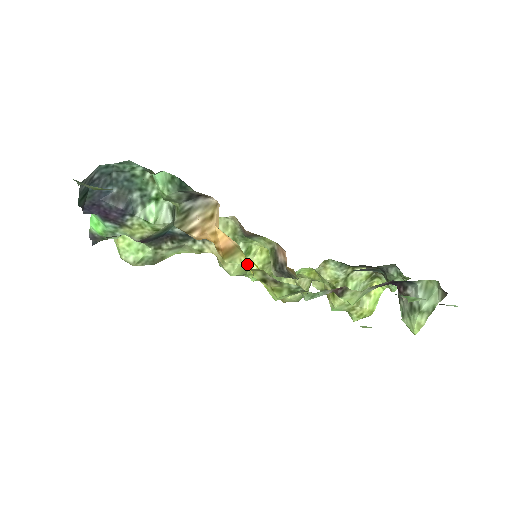
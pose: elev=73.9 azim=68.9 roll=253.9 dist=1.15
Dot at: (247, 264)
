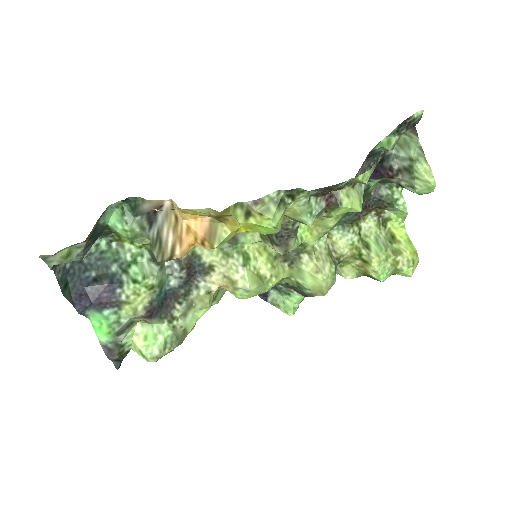
Dot at: (231, 227)
